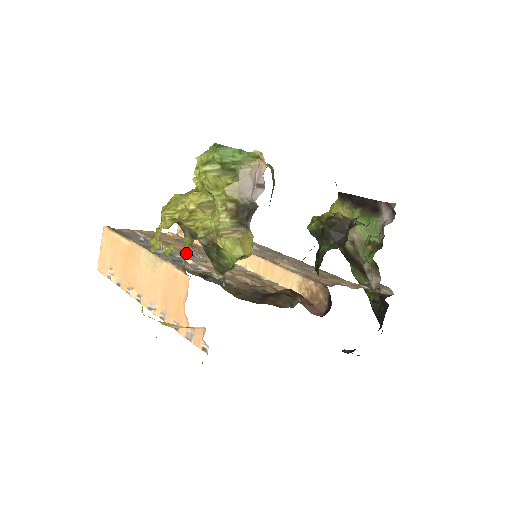
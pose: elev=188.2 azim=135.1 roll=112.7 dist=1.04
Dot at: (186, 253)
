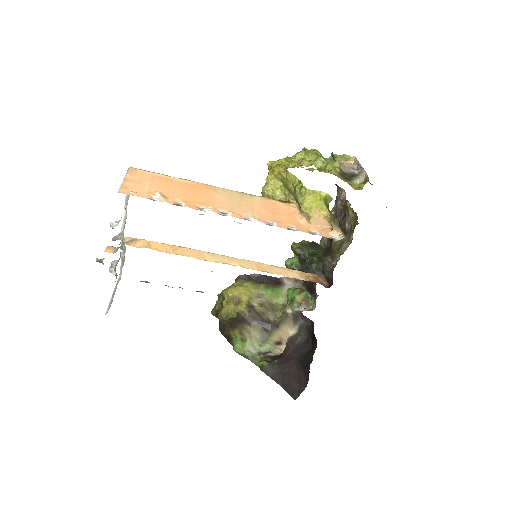
Dot at: occluded
